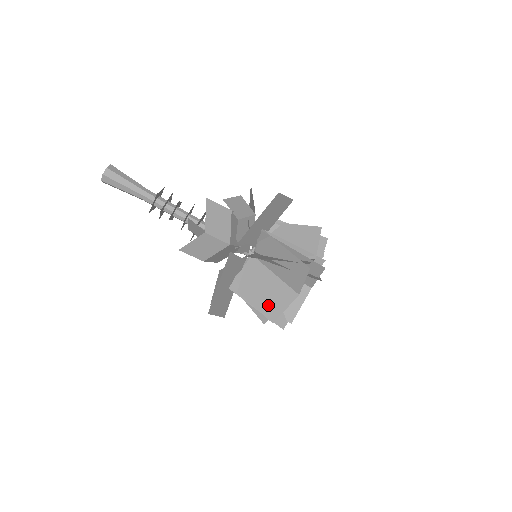
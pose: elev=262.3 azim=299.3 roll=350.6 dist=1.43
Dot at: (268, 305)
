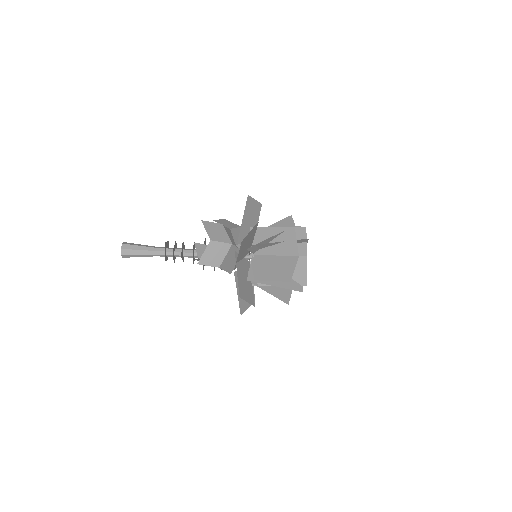
Dot at: (281, 274)
